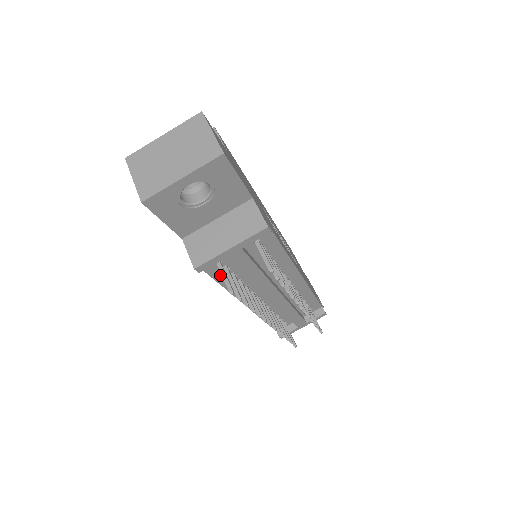
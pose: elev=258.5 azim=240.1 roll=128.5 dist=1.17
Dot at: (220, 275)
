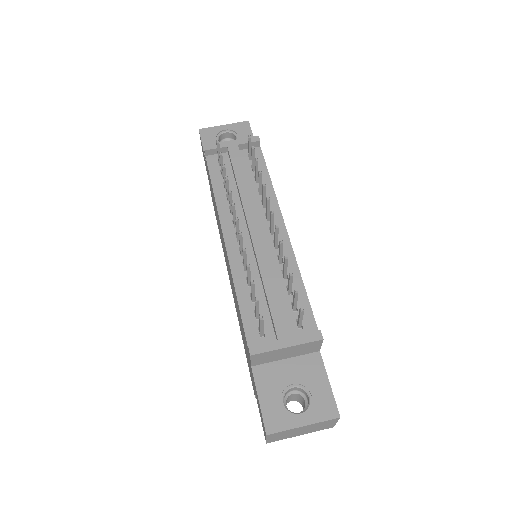
Dot at: (217, 179)
